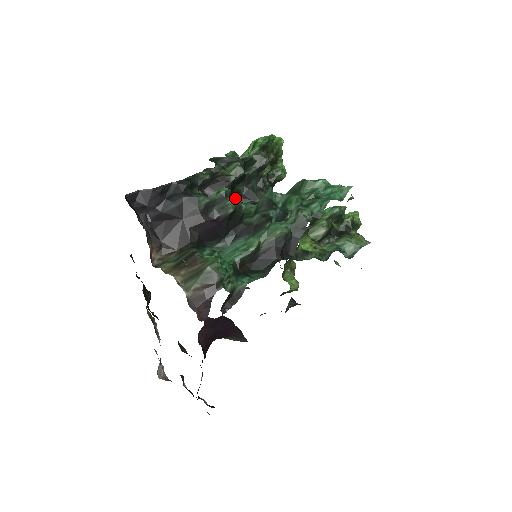
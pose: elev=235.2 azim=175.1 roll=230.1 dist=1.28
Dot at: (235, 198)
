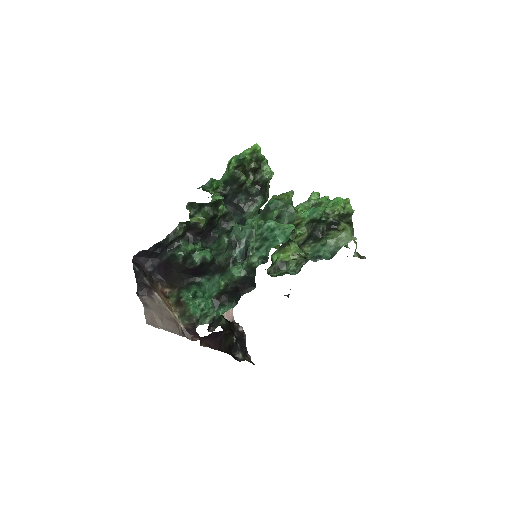
Dot at: (225, 217)
